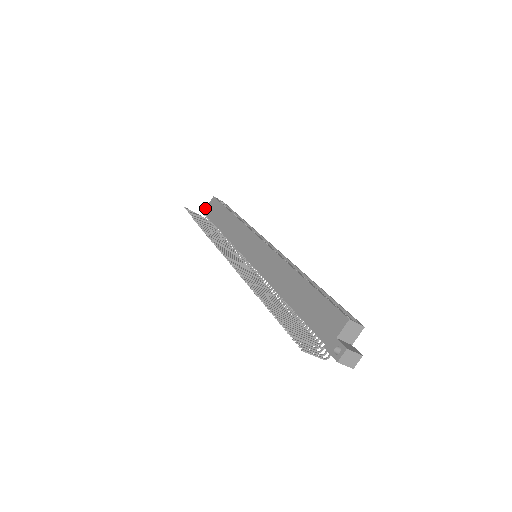
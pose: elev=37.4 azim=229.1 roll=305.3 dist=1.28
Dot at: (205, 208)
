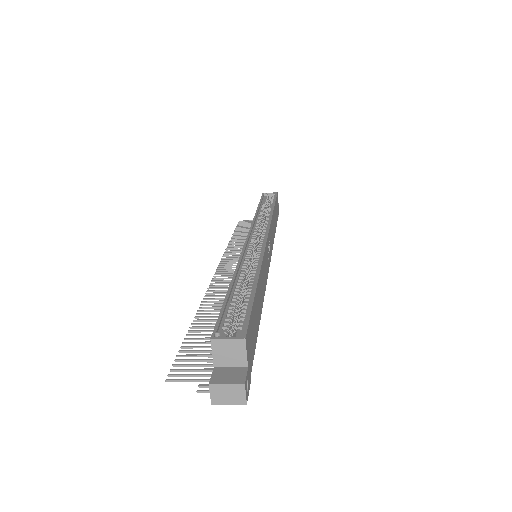
Dot at: occluded
